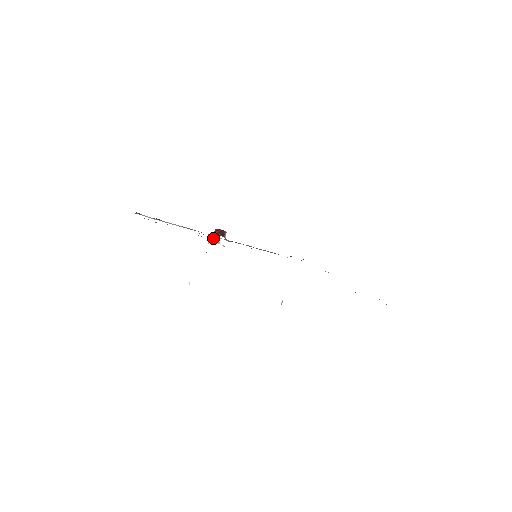
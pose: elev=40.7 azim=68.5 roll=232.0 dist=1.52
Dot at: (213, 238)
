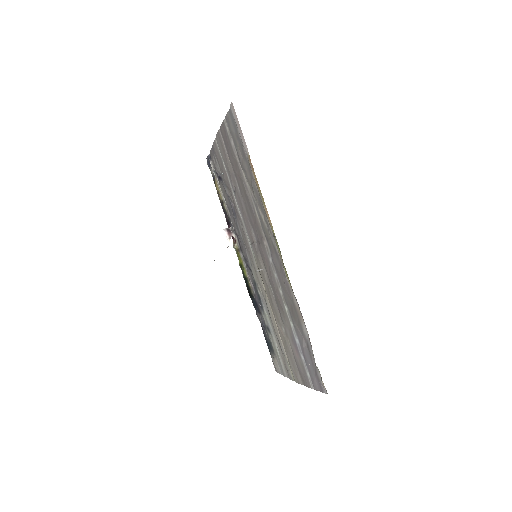
Dot at: (230, 230)
